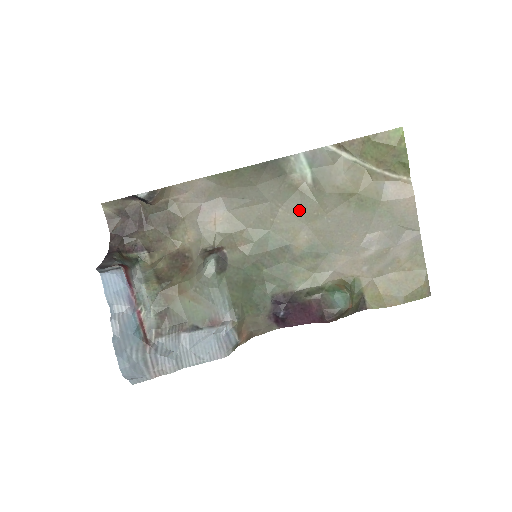
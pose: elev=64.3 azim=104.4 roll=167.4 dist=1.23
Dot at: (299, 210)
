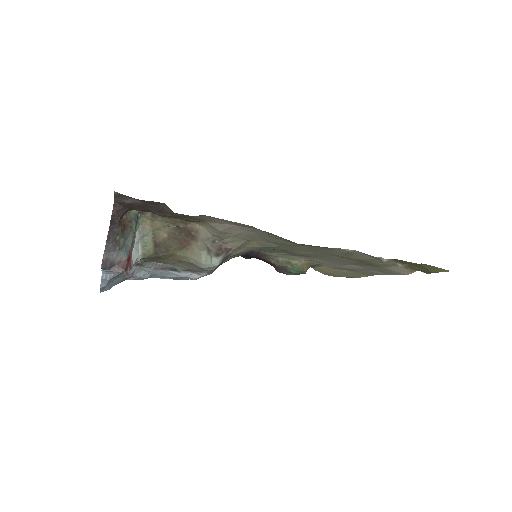
Dot at: (318, 250)
